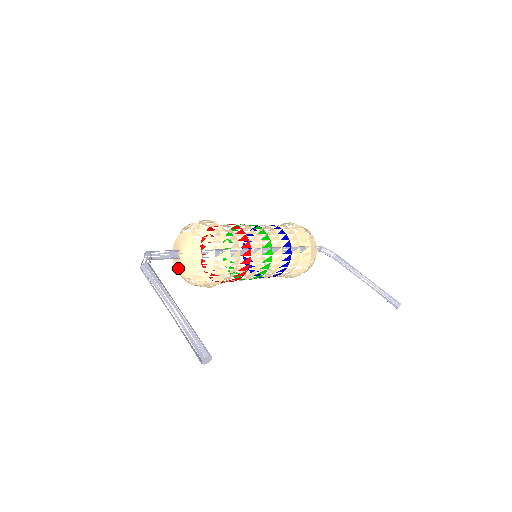
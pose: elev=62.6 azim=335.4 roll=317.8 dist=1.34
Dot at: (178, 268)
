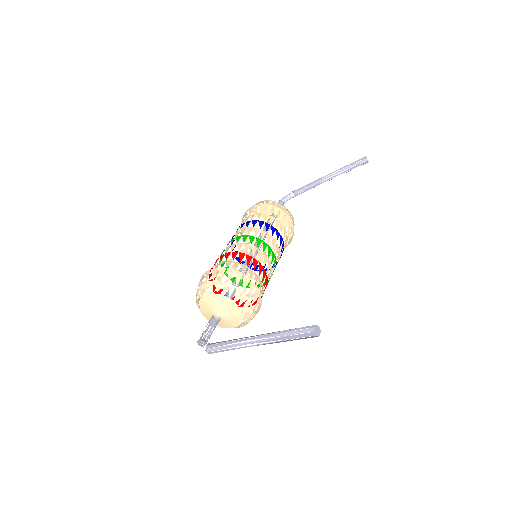
Dot at: (228, 326)
